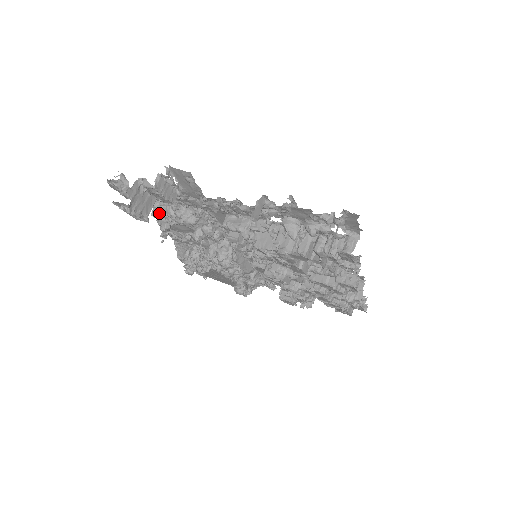
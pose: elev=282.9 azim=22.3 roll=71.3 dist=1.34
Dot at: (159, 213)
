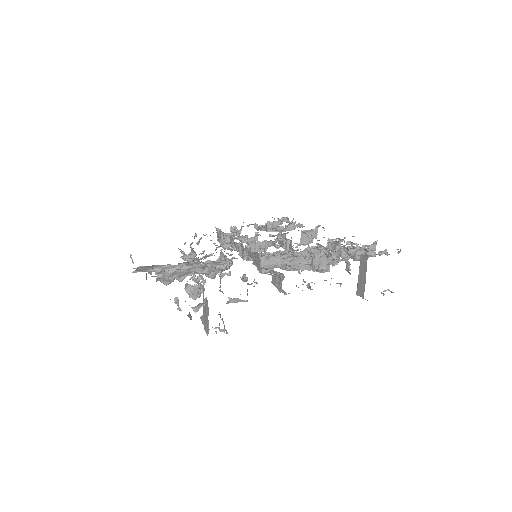
Dot at: (169, 277)
